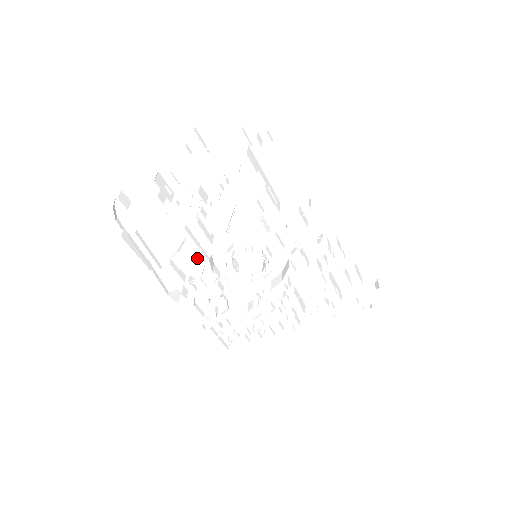
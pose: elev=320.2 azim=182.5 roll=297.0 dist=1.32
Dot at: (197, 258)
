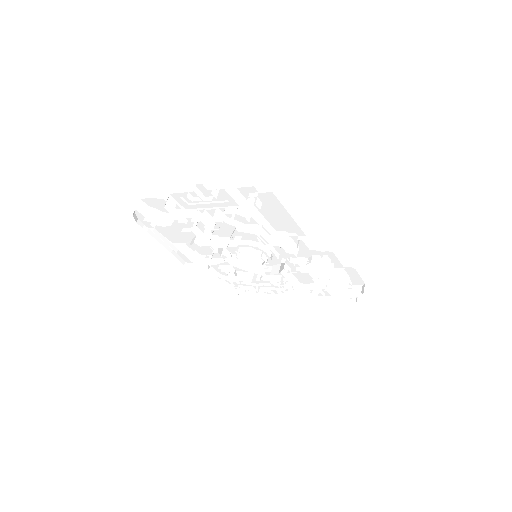
Dot at: (207, 247)
